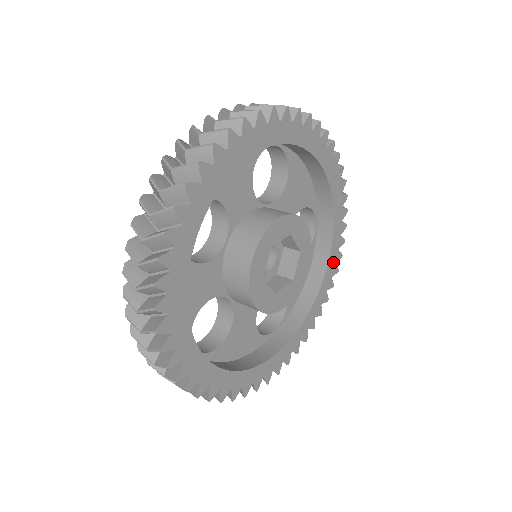
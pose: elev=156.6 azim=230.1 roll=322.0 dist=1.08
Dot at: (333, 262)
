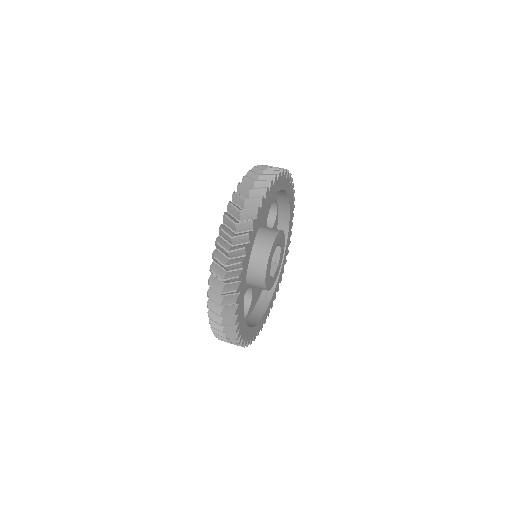
Dot at: (273, 298)
